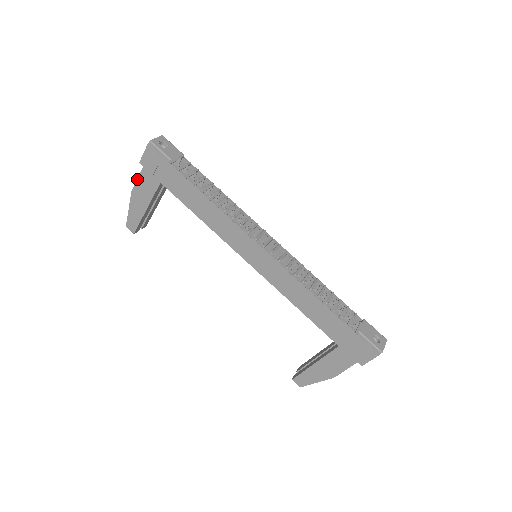
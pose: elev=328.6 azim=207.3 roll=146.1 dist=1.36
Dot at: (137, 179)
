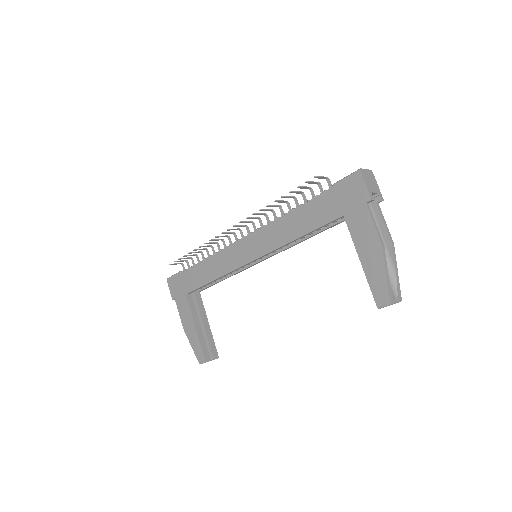
Dot at: (179, 314)
